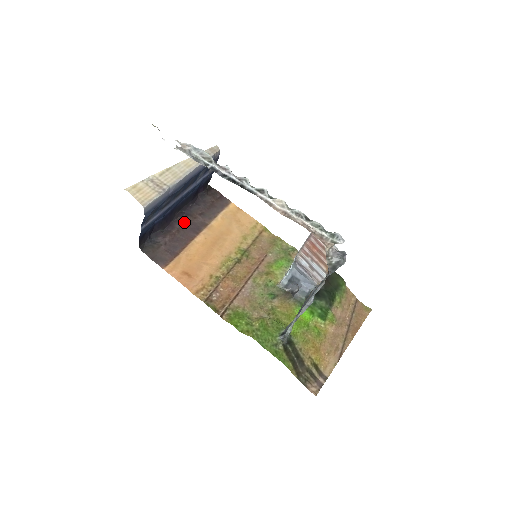
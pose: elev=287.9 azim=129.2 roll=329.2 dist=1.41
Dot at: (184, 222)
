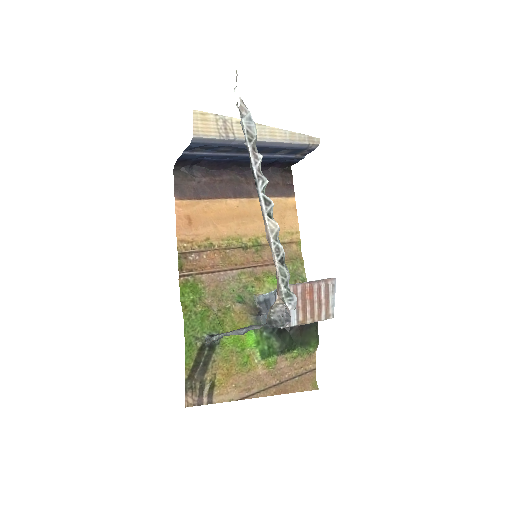
Dot at: (234, 179)
